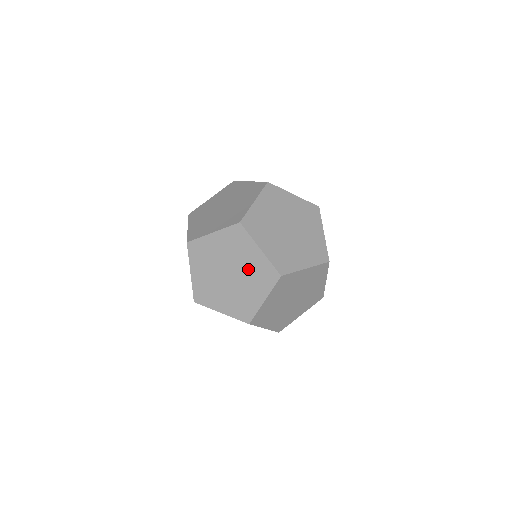
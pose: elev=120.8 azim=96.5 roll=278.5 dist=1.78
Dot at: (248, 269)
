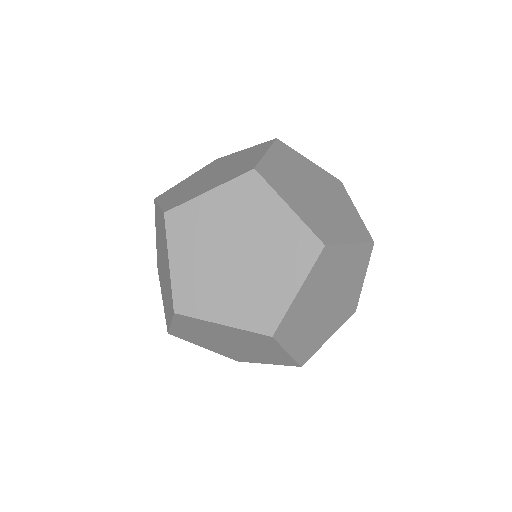
Dot at: (269, 242)
